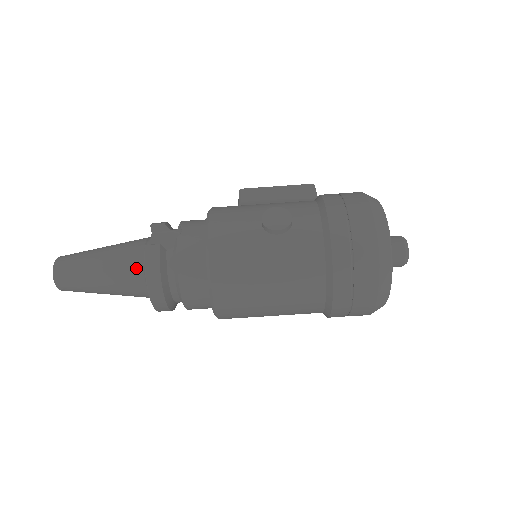
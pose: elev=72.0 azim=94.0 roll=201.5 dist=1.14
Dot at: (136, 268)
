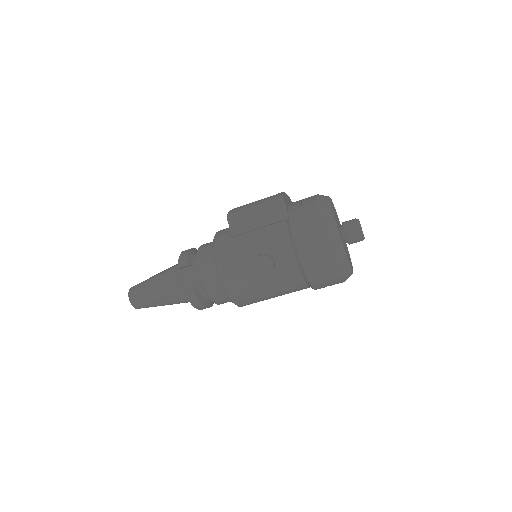
Dot at: (183, 298)
